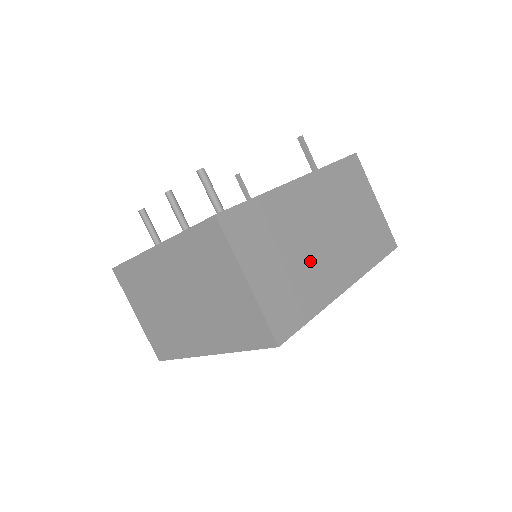
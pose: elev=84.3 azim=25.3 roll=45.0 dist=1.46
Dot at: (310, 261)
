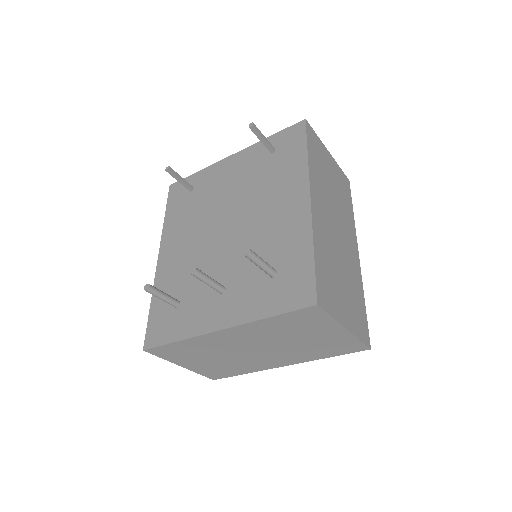
Dot at: (346, 263)
